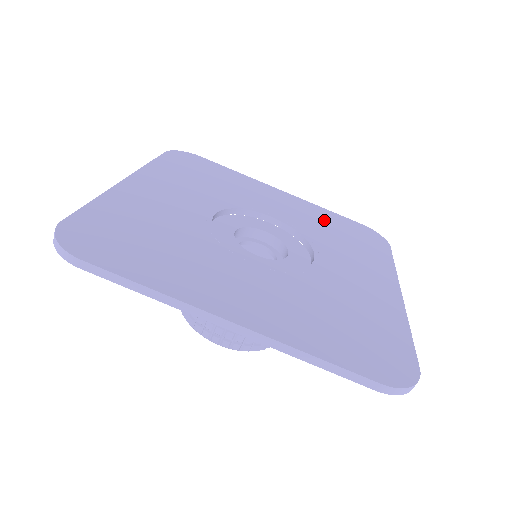
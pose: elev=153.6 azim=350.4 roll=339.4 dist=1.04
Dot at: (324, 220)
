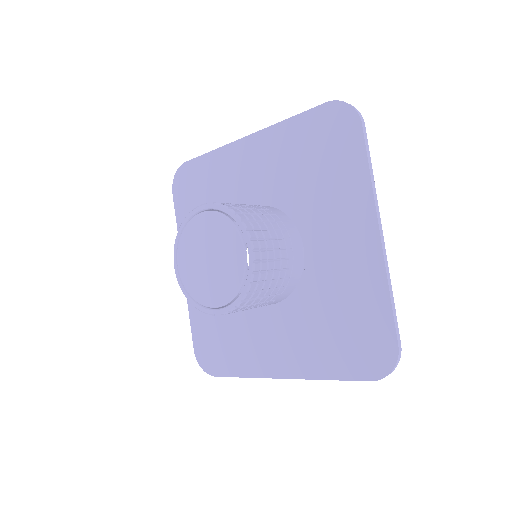
Dot at: occluded
